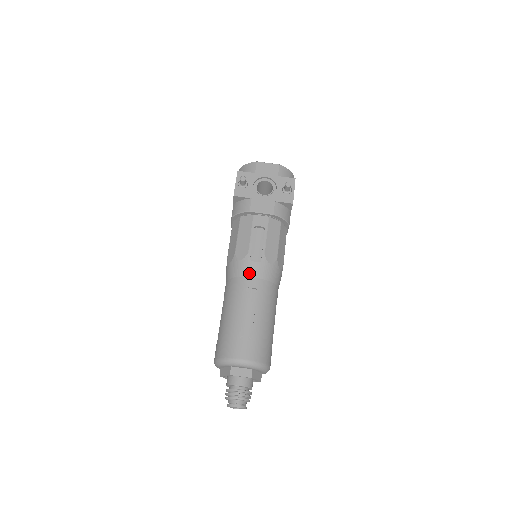
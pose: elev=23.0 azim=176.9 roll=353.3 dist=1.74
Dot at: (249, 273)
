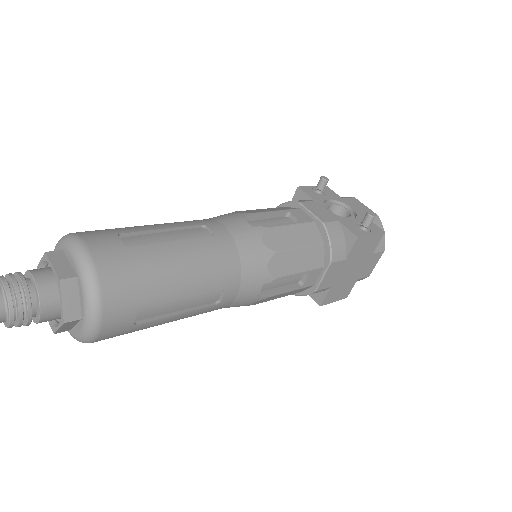
Dot at: (226, 221)
